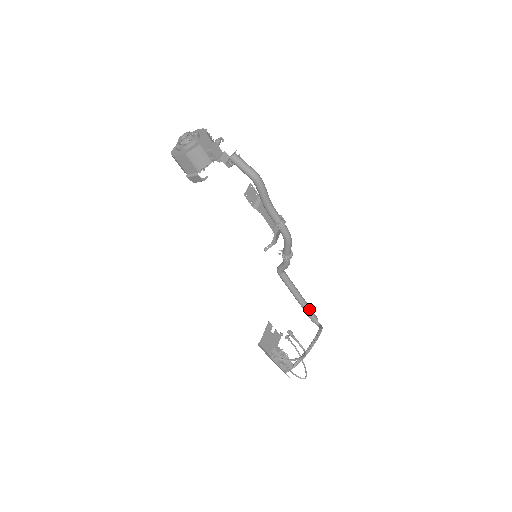
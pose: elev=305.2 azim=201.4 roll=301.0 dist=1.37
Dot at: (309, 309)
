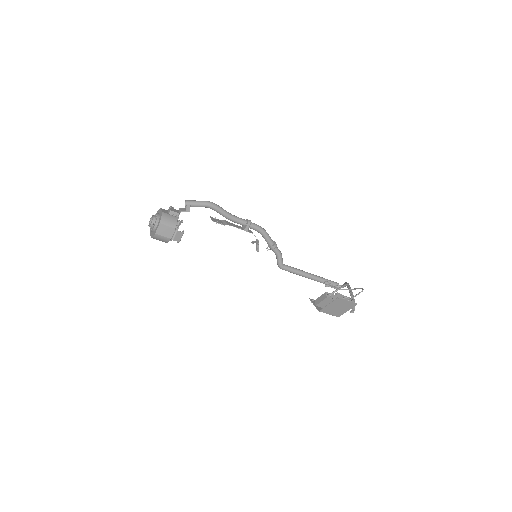
Dot at: (325, 279)
